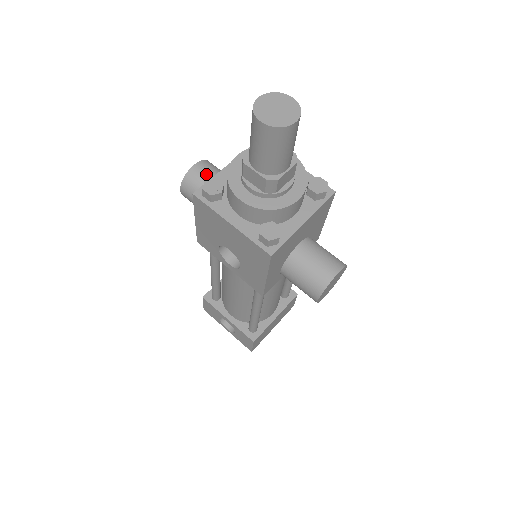
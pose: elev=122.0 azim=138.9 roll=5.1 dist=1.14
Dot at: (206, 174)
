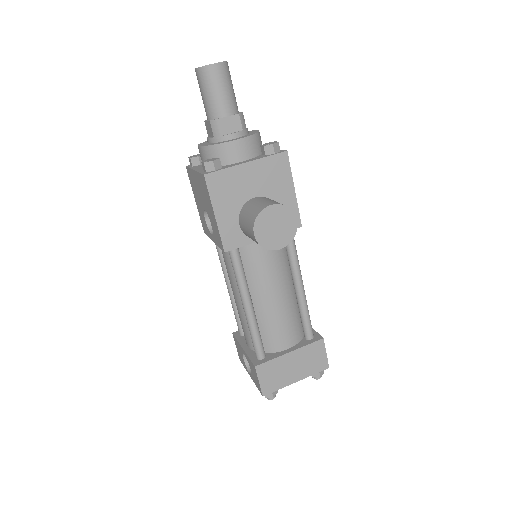
Dot at: occluded
